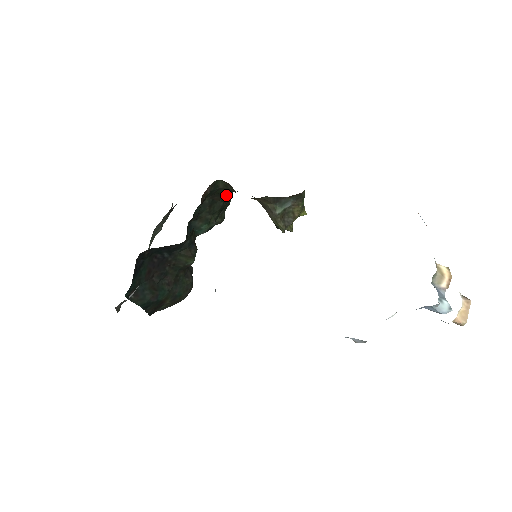
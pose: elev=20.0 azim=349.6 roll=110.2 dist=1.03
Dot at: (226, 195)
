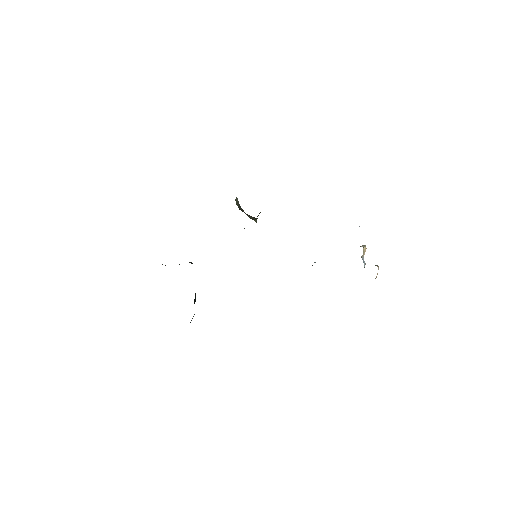
Dot at: occluded
